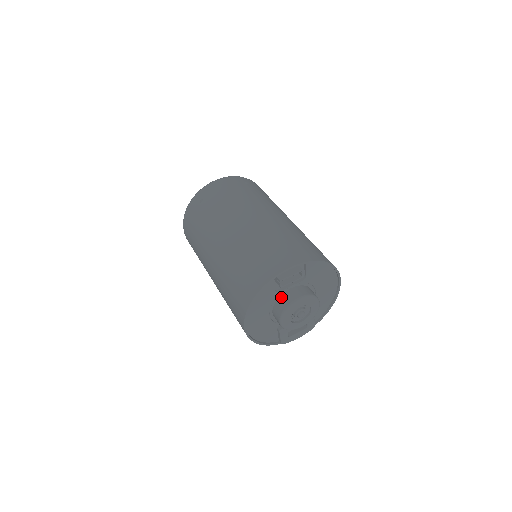
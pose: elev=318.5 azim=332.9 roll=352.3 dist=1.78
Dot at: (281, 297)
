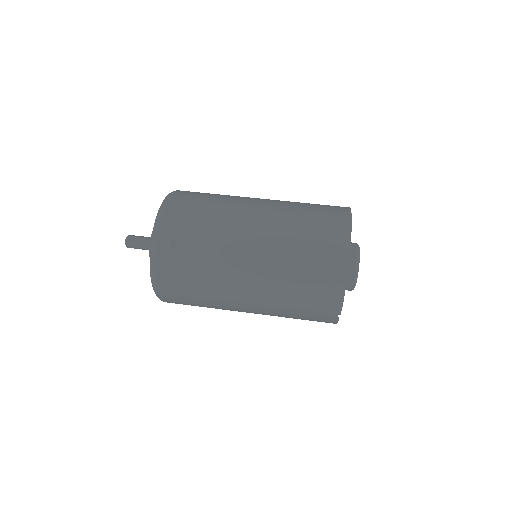
Dot at: occluded
